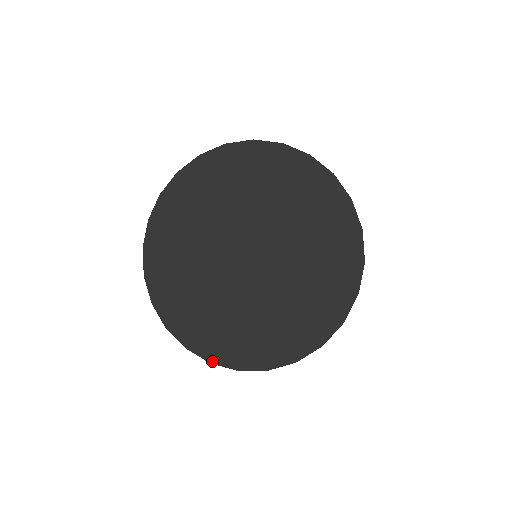
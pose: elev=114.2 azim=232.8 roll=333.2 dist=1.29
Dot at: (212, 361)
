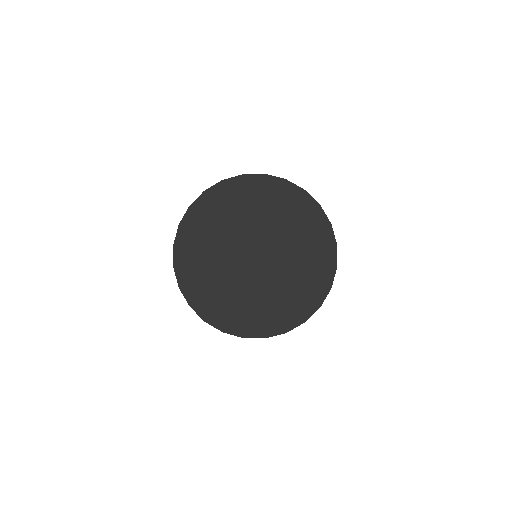
Dot at: (266, 336)
